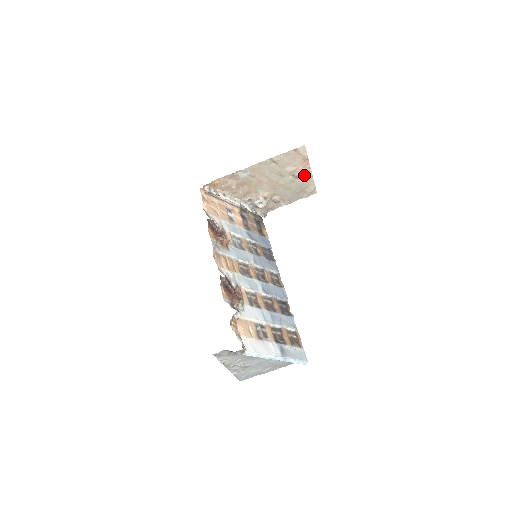
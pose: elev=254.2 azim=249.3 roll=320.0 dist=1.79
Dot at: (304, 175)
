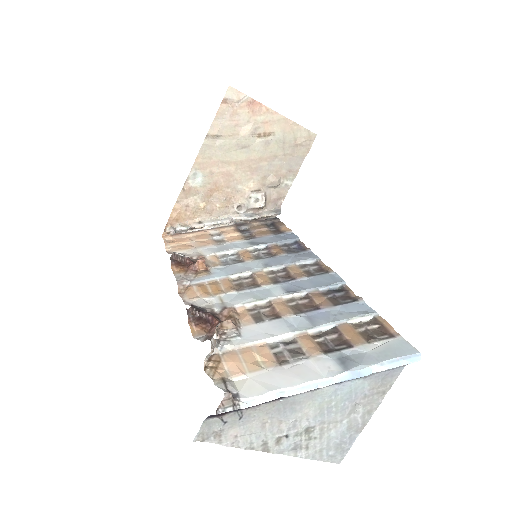
Dot at: (273, 125)
